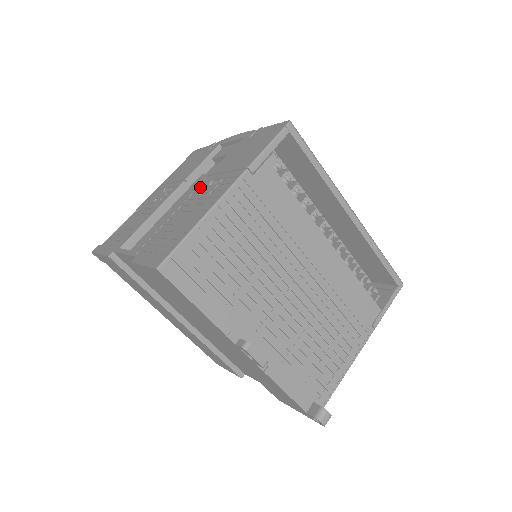
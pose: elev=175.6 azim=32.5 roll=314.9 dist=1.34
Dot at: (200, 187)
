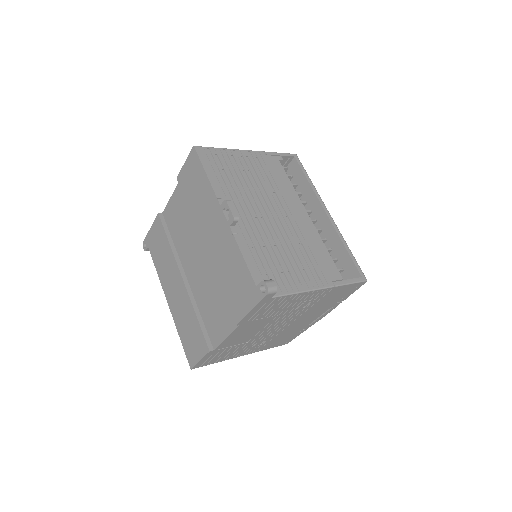
Dot at: occluded
